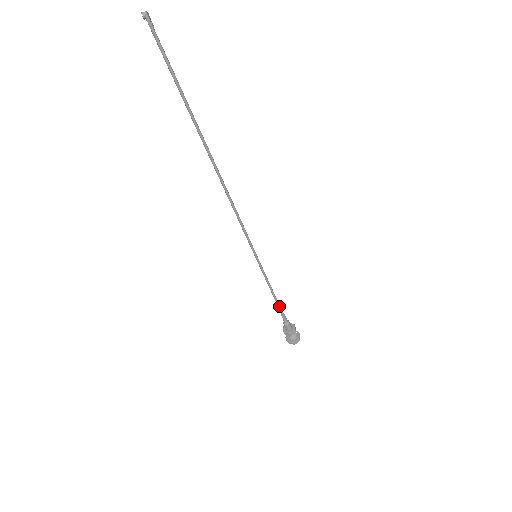
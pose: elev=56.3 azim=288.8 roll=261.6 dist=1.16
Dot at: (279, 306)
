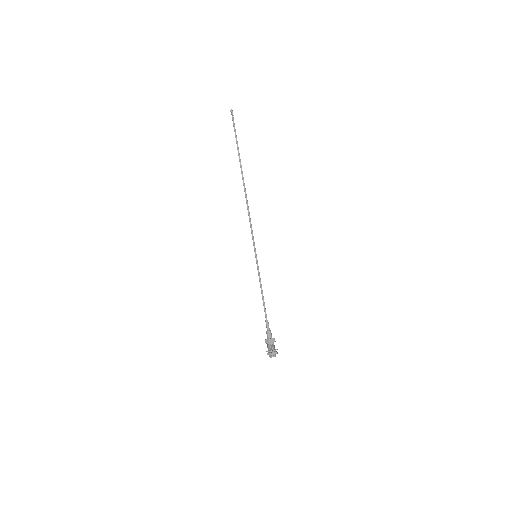
Dot at: (265, 309)
